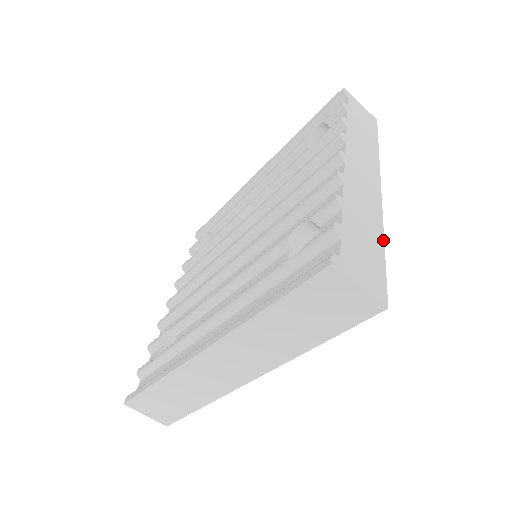
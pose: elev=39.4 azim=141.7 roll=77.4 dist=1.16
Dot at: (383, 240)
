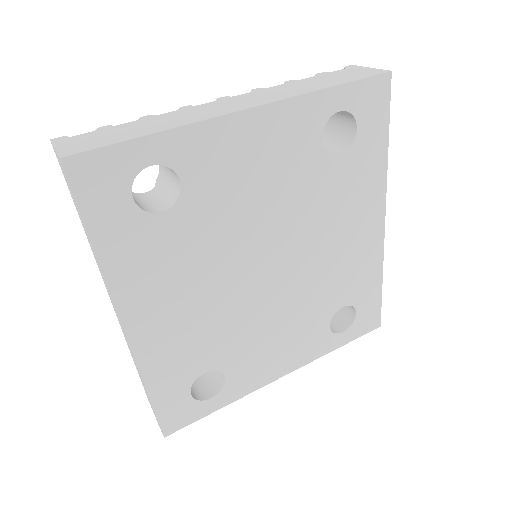
Dot at: (160, 131)
